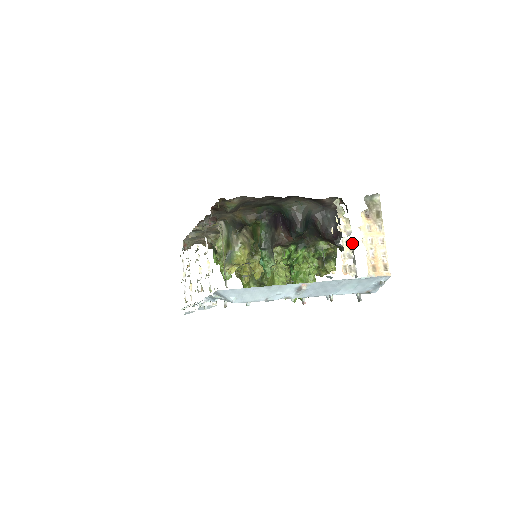
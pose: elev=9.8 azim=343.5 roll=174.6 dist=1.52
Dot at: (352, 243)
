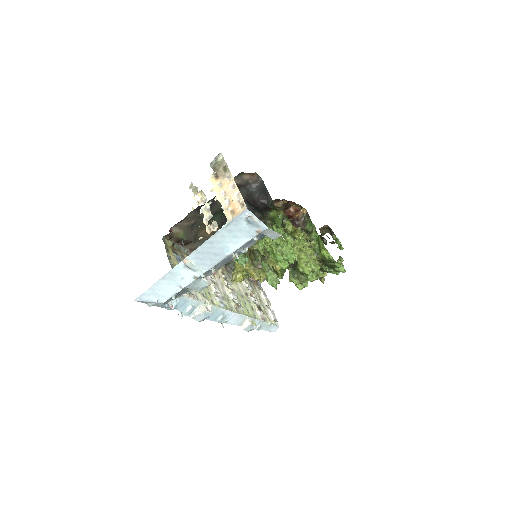
Dot at: (209, 206)
